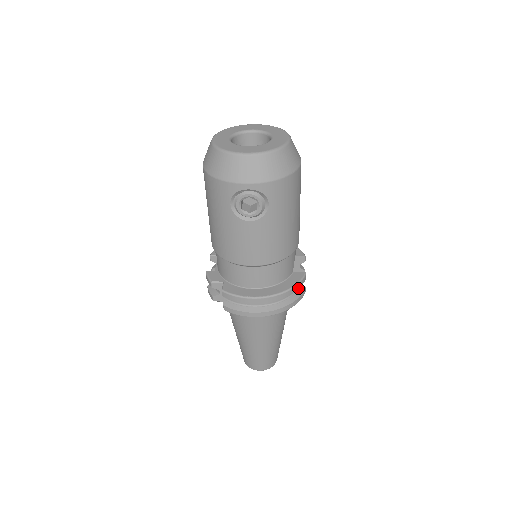
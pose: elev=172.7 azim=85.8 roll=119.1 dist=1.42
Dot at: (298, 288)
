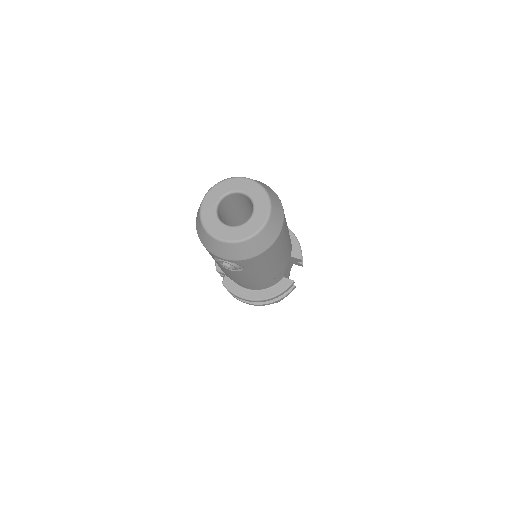
Dot at: (283, 293)
